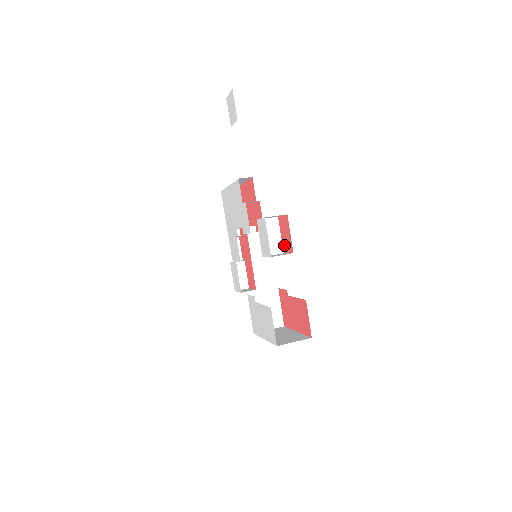
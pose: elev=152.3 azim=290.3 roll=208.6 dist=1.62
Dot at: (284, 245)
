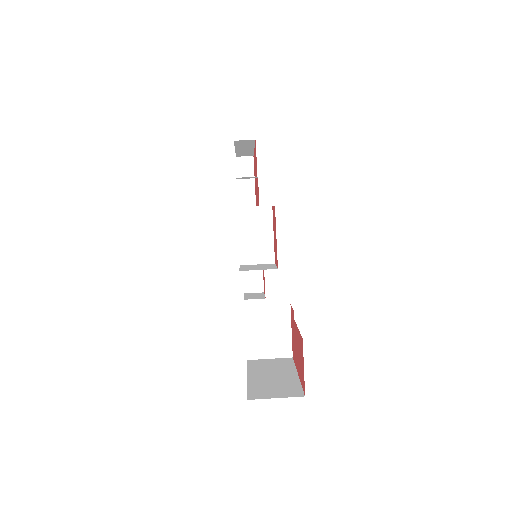
Dot at: (274, 251)
